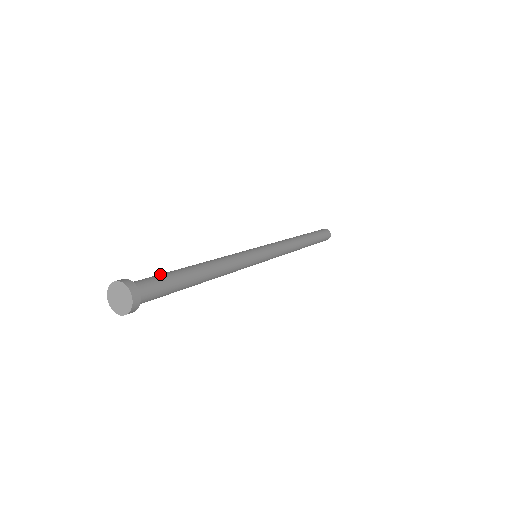
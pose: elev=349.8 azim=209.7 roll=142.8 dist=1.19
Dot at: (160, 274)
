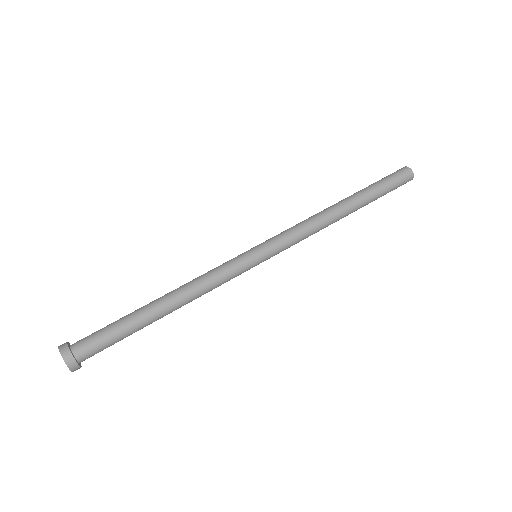
Dot at: (111, 329)
